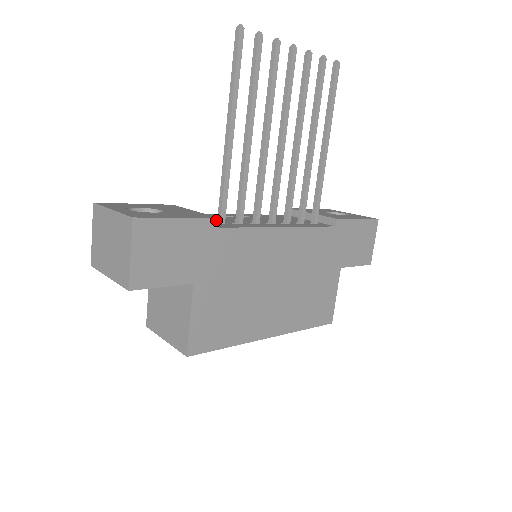
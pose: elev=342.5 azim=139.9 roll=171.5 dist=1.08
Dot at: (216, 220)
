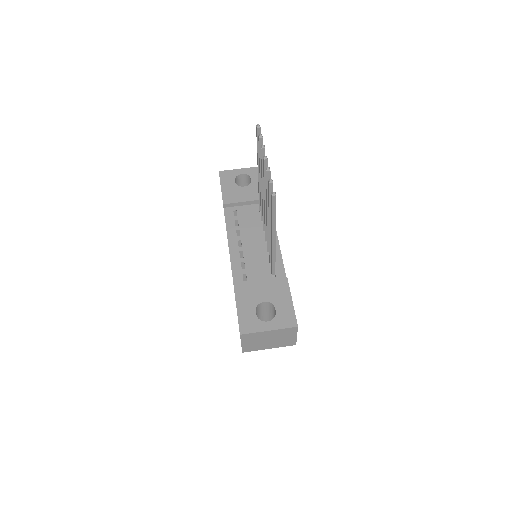
Dot at: (287, 280)
